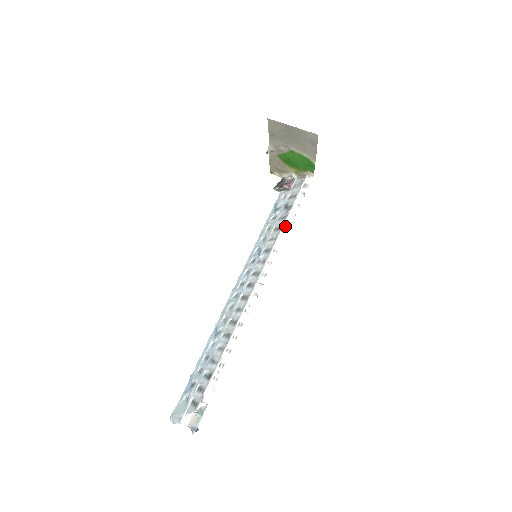
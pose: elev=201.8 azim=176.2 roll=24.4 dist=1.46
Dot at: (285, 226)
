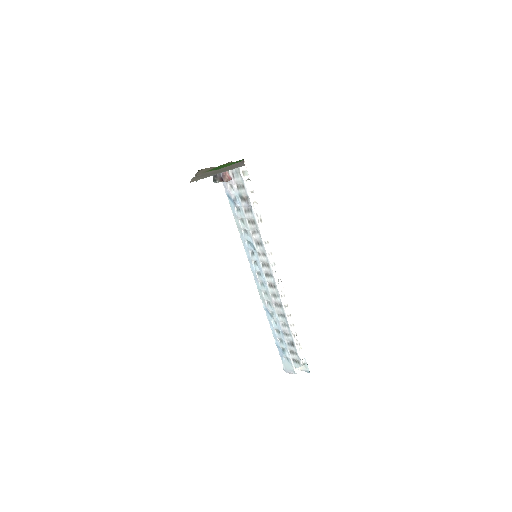
Dot at: (258, 219)
